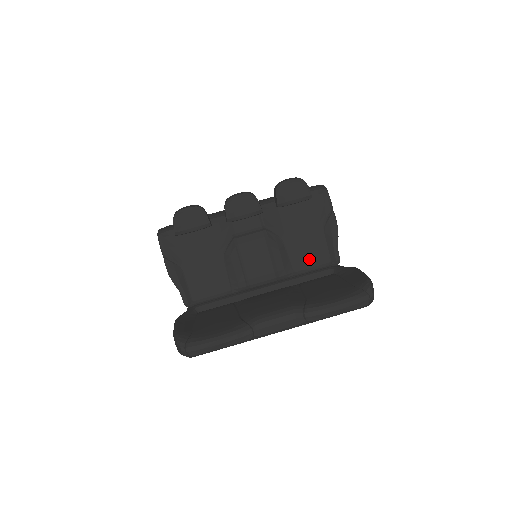
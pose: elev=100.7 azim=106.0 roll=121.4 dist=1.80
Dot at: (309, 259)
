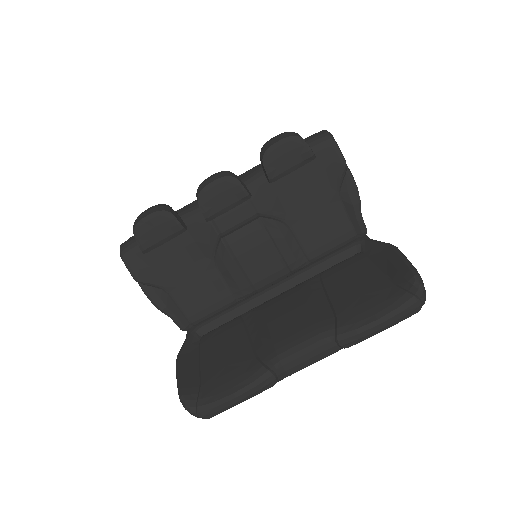
Dot at: (326, 239)
